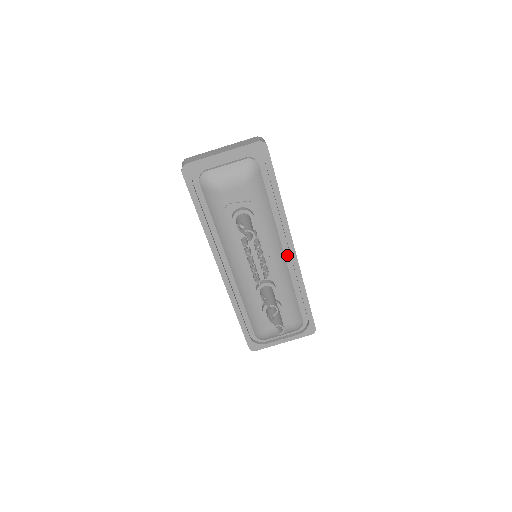
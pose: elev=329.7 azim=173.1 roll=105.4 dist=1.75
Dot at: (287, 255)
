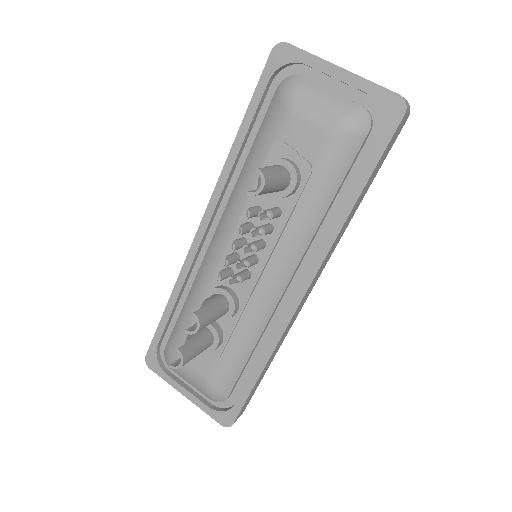
Dot at: (290, 294)
